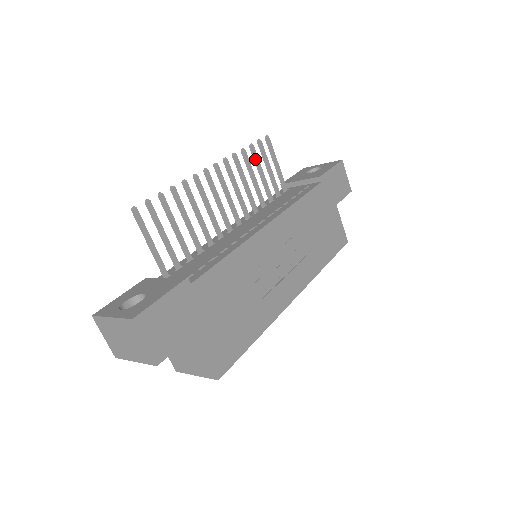
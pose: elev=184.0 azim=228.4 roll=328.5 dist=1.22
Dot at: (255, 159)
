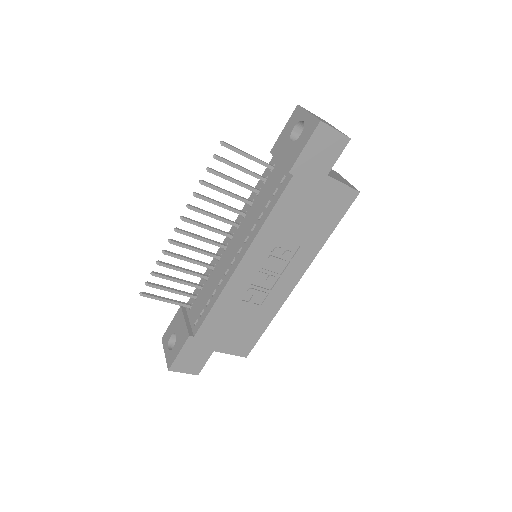
Dot at: (219, 176)
